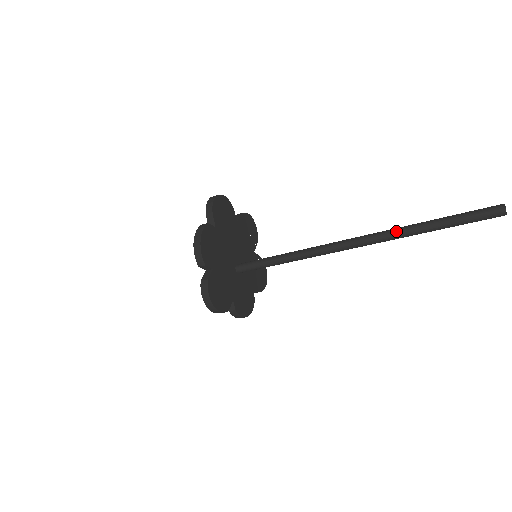
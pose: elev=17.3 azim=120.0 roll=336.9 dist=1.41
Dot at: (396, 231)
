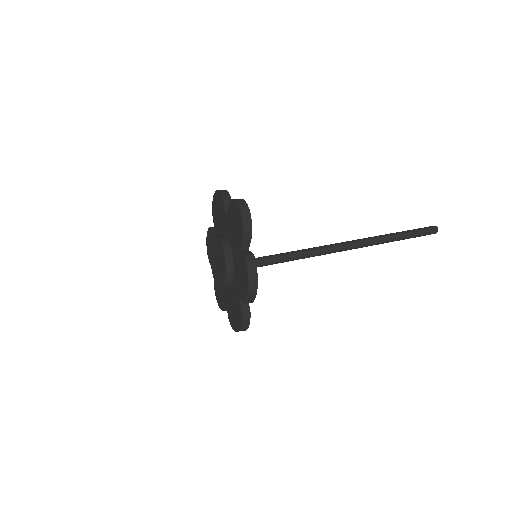
Dot at: (377, 242)
